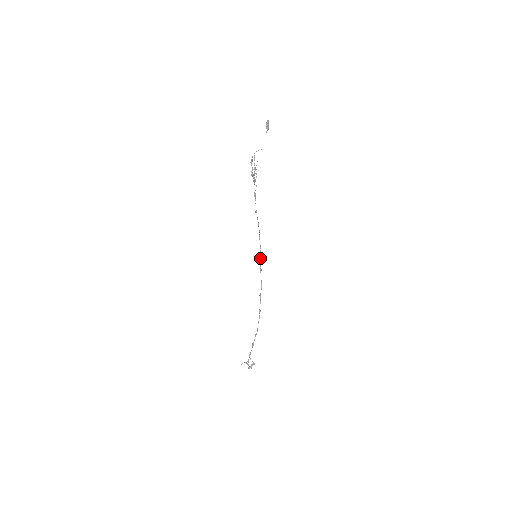
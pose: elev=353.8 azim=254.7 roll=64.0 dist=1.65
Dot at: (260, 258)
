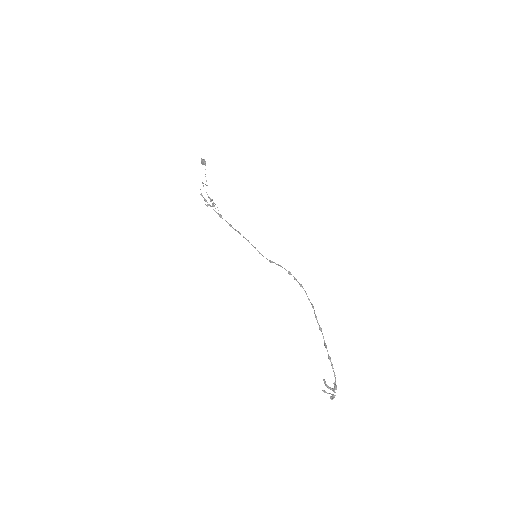
Dot at: occluded
